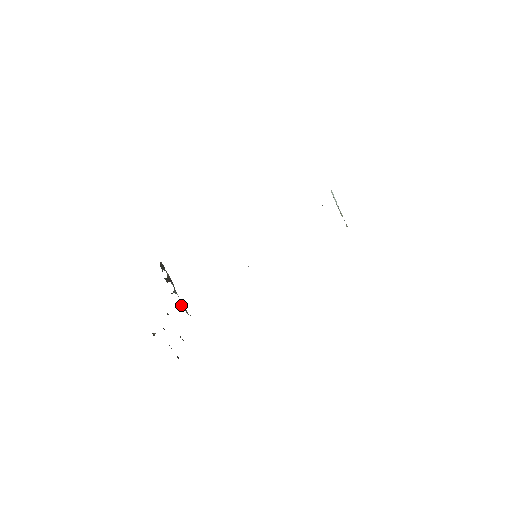
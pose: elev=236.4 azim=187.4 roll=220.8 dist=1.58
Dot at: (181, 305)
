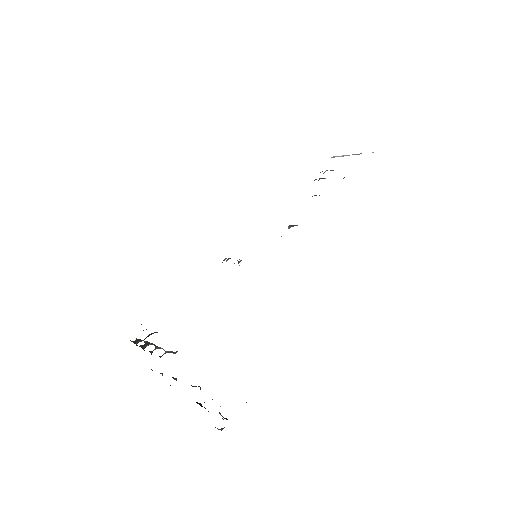
Dot at: occluded
